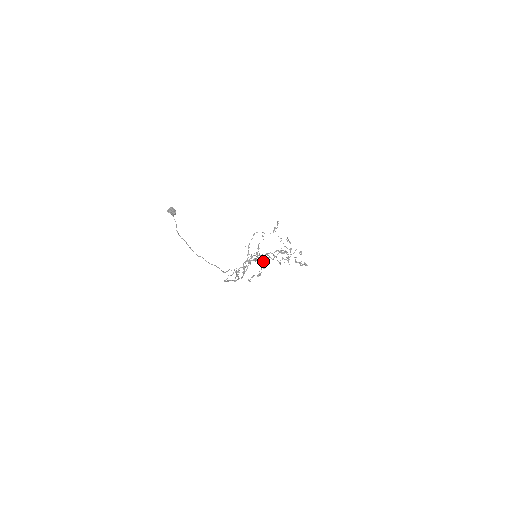
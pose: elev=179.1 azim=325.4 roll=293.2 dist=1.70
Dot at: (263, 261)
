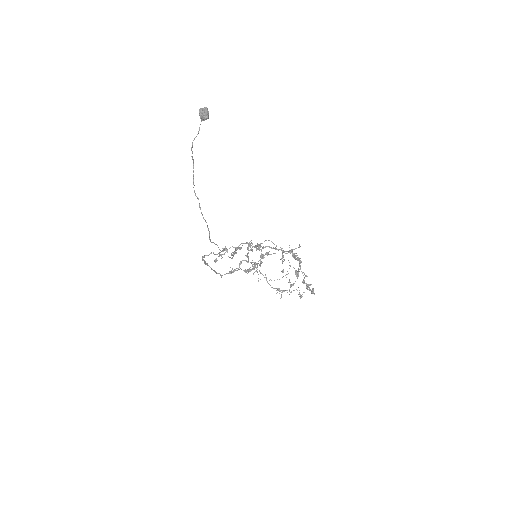
Dot at: (266, 252)
